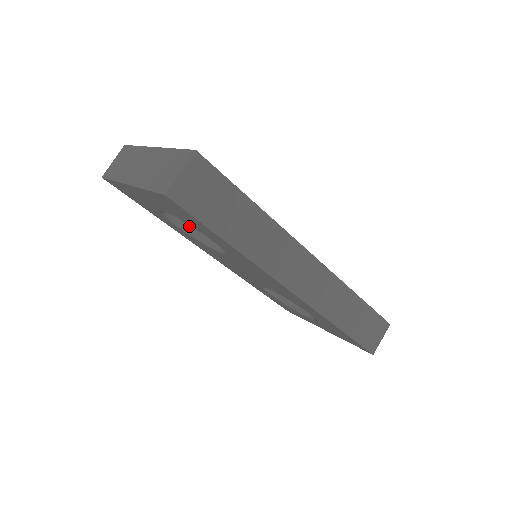
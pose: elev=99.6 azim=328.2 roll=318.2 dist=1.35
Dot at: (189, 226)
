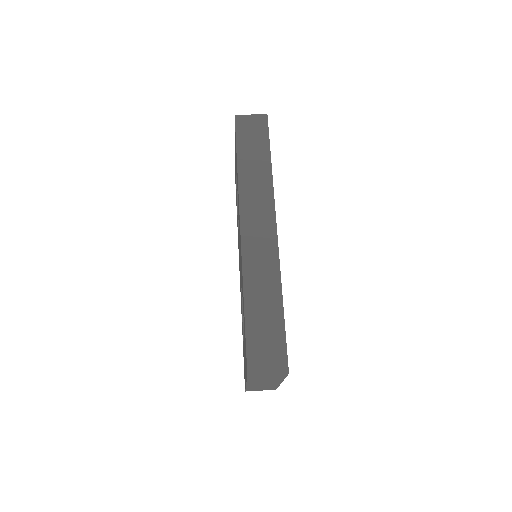
Dot at: occluded
